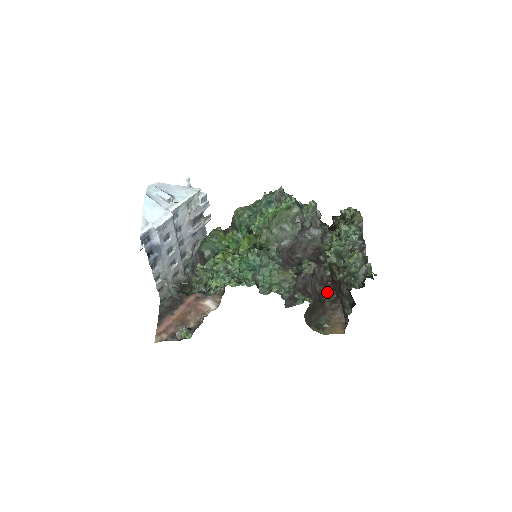
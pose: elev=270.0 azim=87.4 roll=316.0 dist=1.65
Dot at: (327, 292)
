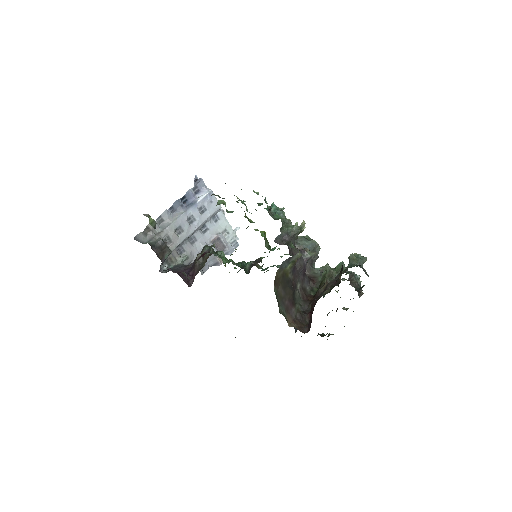
Dot at: (300, 305)
